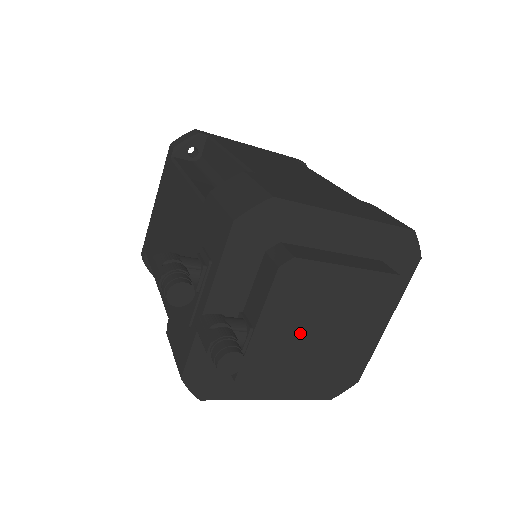
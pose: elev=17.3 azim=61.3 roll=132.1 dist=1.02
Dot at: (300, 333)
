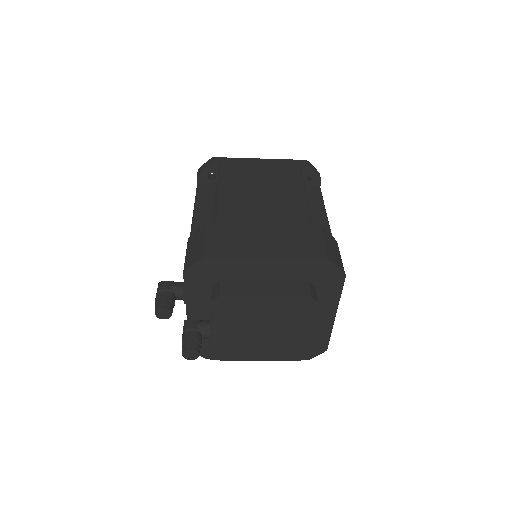
Dot at: (246, 332)
